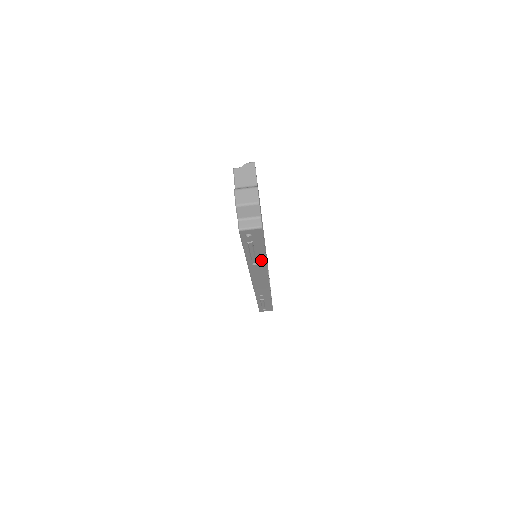
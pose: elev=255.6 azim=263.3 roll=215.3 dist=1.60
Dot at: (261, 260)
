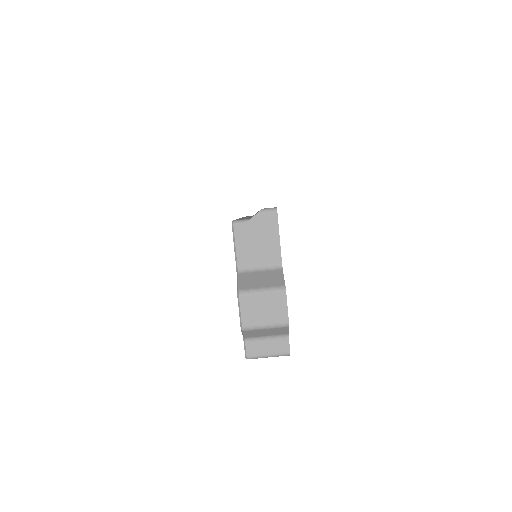
Dot at: occluded
